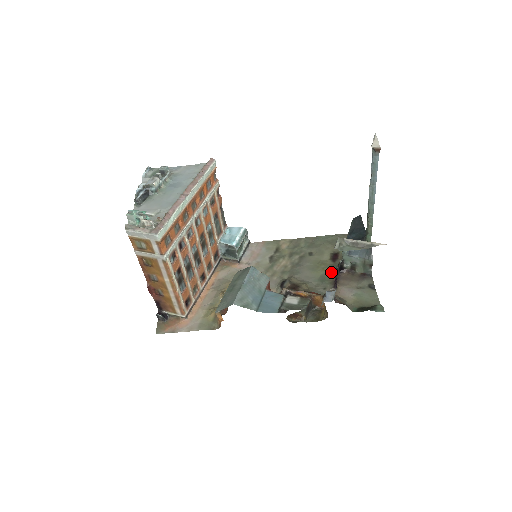
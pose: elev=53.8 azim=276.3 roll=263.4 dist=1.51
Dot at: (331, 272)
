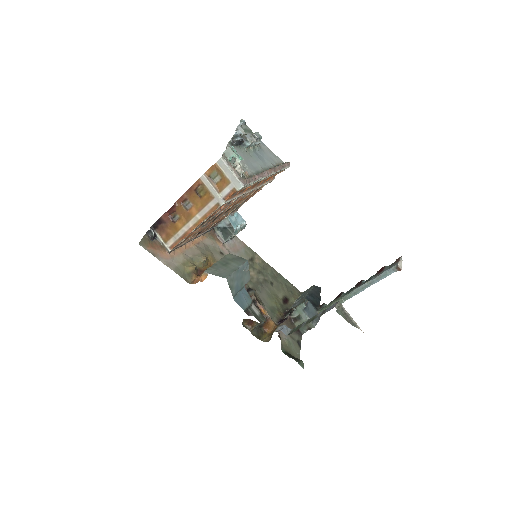
Dot at: (280, 309)
